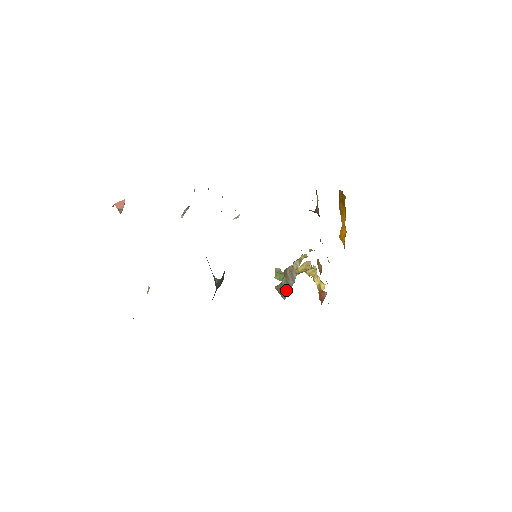
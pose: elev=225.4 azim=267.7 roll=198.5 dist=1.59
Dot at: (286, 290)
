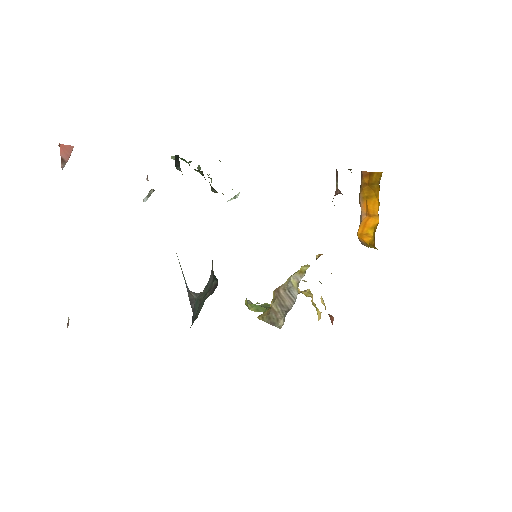
Dot at: (281, 315)
